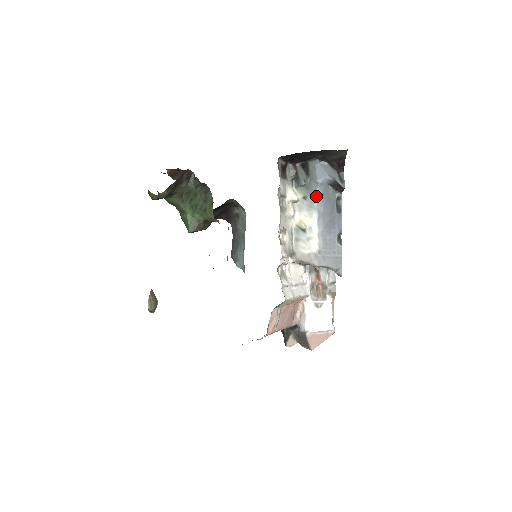
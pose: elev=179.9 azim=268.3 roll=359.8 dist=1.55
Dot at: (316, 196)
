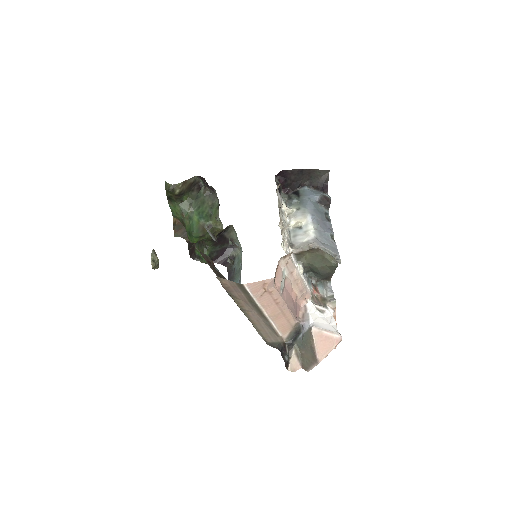
Dot at: (308, 206)
